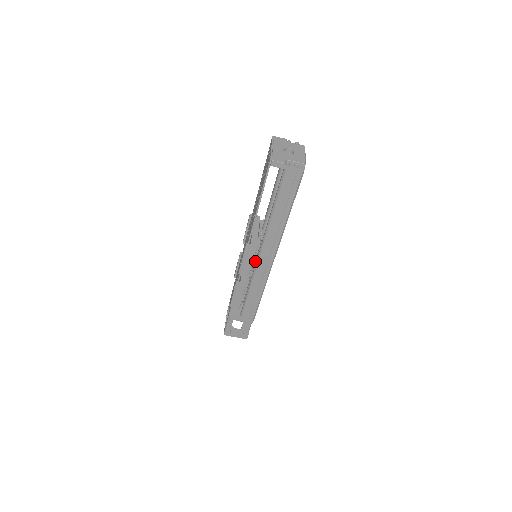
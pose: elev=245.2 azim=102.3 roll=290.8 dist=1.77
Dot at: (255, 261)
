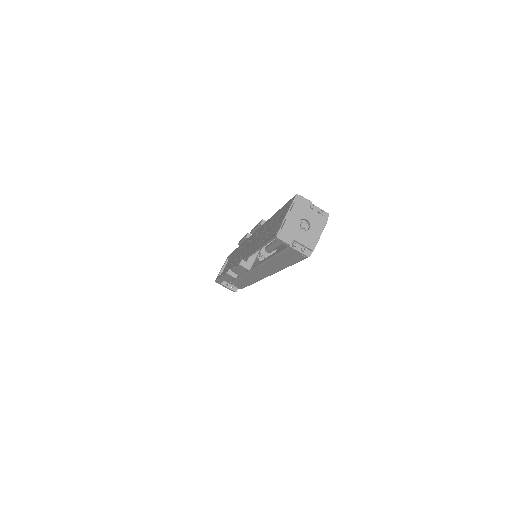
Dot at: occluded
